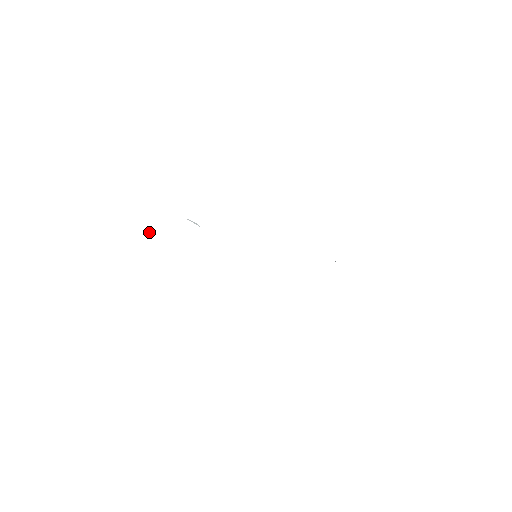
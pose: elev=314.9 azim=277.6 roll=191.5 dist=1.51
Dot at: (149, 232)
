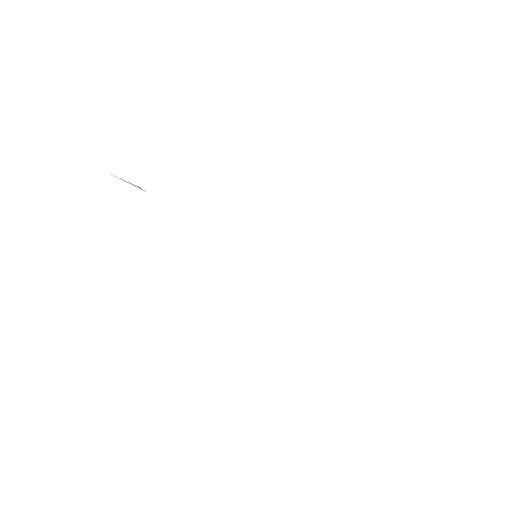
Dot at: occluded
